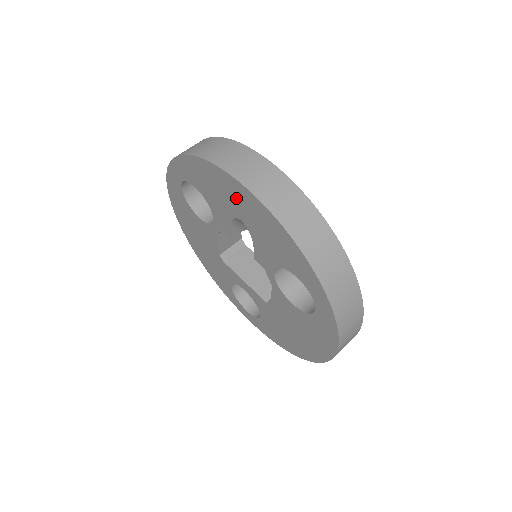
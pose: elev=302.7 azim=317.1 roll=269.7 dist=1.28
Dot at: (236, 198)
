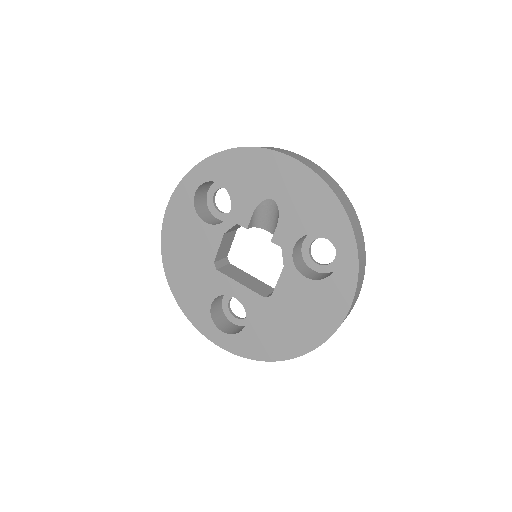
Dot at: (277, 175)
